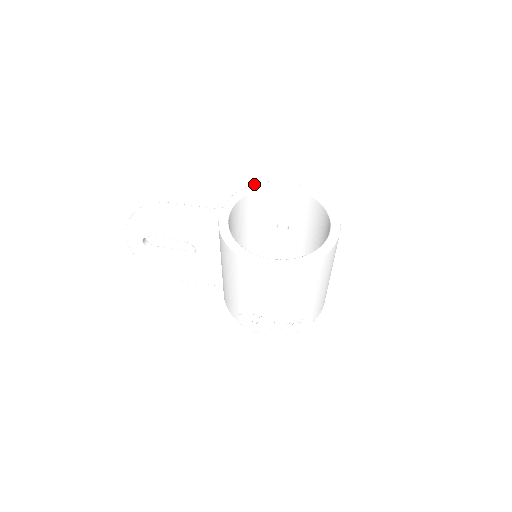
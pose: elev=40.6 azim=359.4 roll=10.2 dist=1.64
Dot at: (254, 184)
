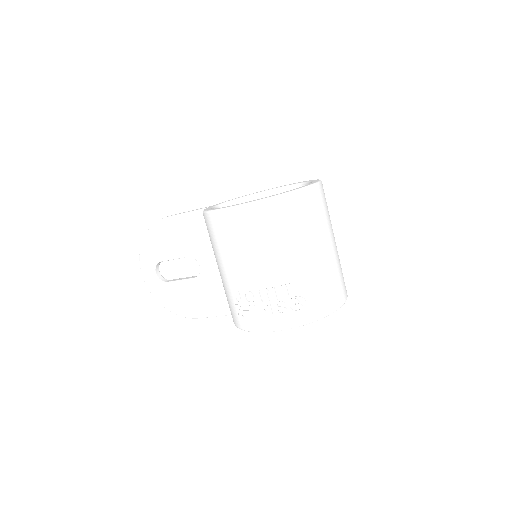
Dot at: (249, 194)
